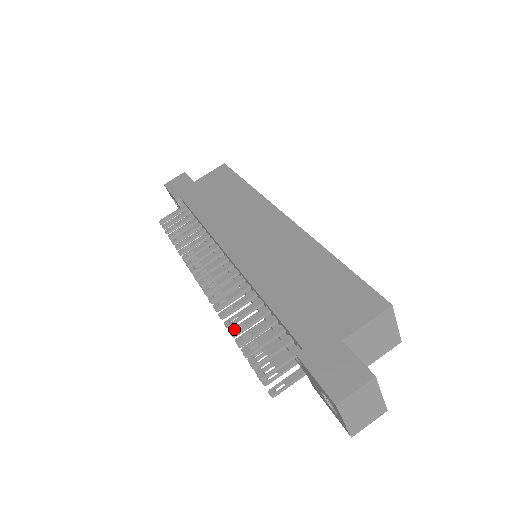
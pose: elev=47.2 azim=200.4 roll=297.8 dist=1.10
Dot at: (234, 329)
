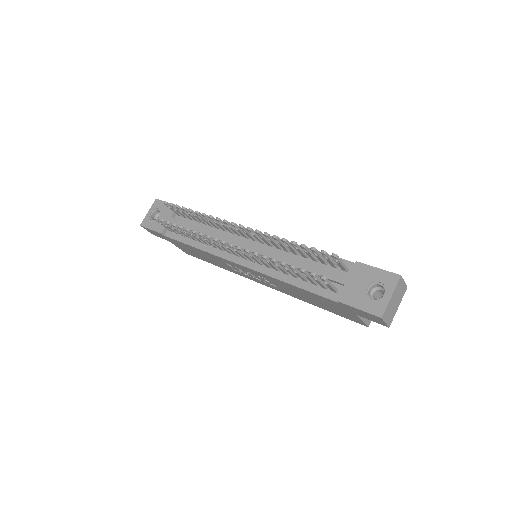
Dot at: (294, 242)
